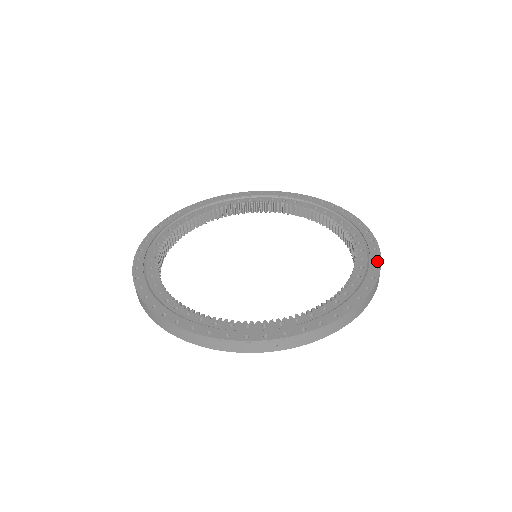
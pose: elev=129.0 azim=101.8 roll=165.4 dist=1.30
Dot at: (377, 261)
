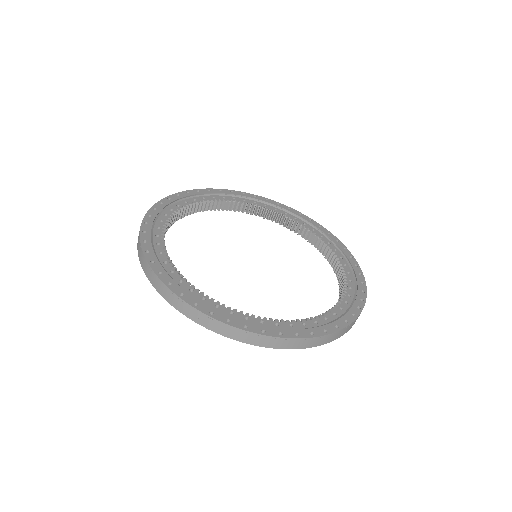
Dot at: (344, 323)
